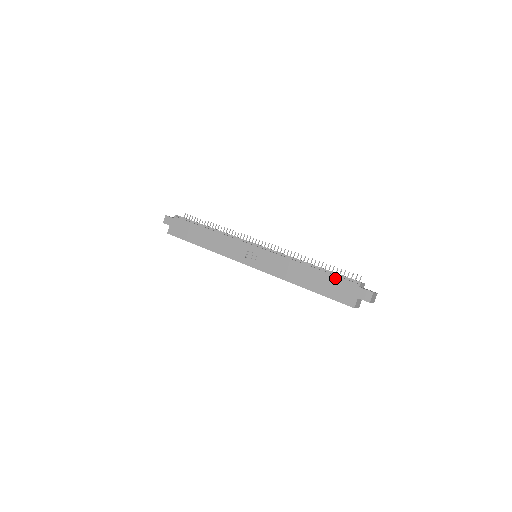
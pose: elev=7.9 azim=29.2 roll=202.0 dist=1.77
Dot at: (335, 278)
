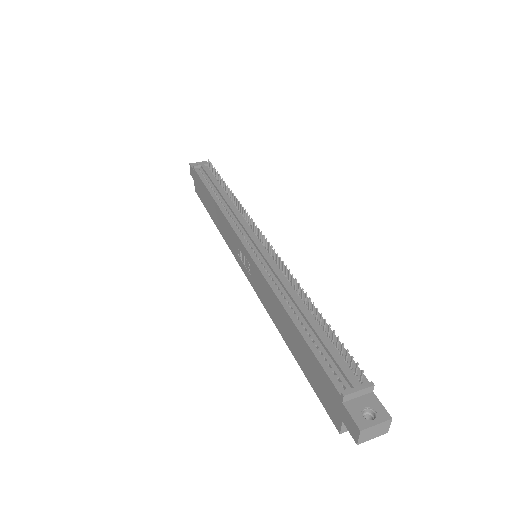
Dot at: (314, 360)
